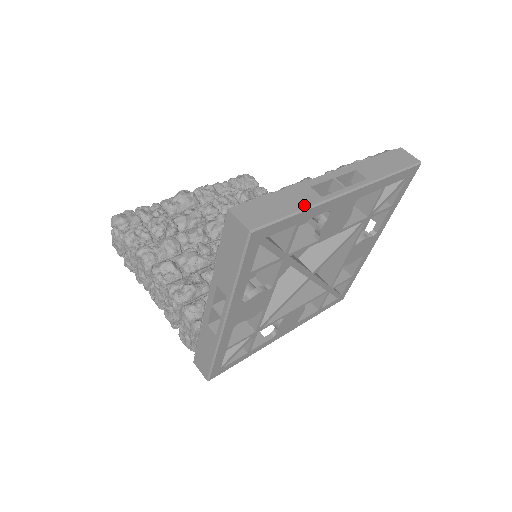
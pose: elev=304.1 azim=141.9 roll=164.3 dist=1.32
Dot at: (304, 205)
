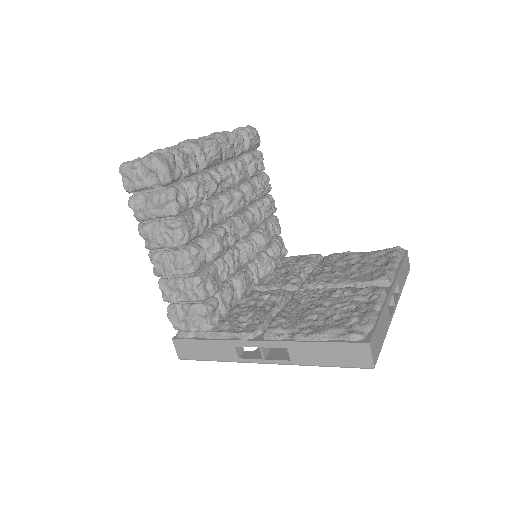
Dot at: (387, 331)
